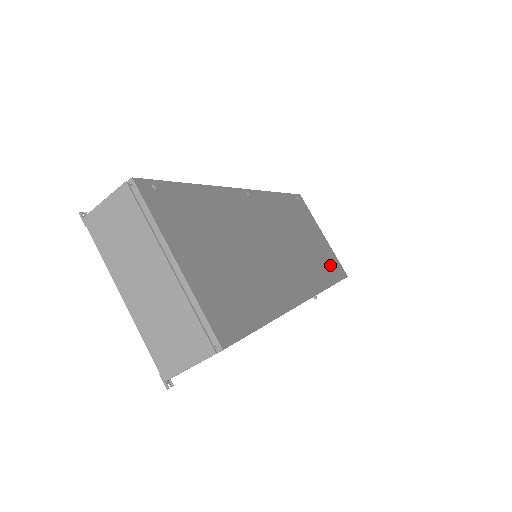
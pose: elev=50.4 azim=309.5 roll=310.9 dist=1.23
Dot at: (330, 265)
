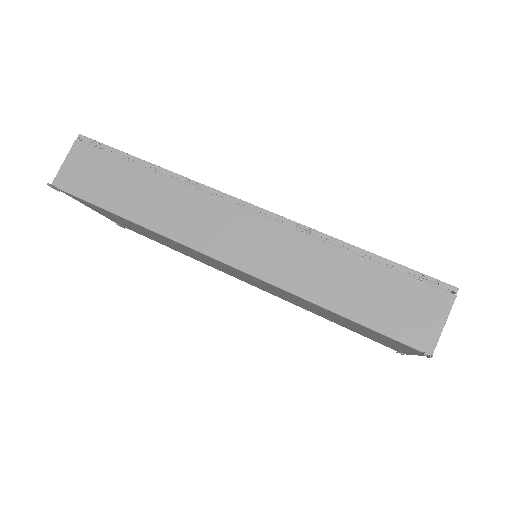
Dot at: occluded
